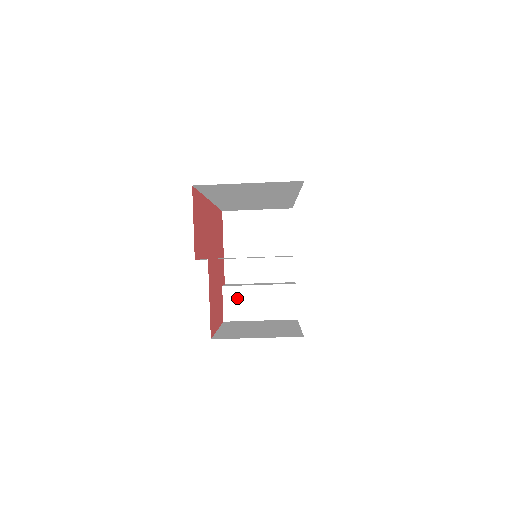
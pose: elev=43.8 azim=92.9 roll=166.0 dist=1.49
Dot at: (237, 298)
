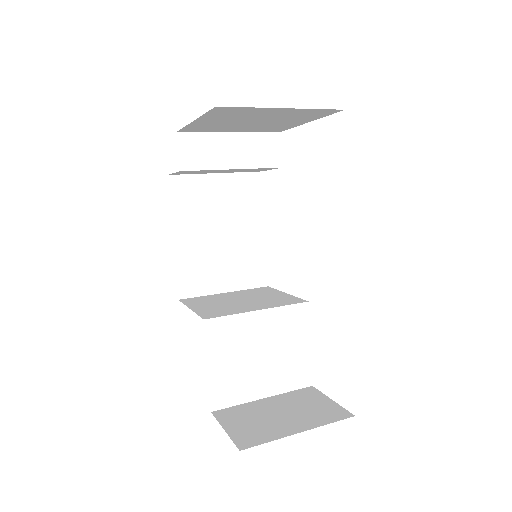
Dot at: occluded
